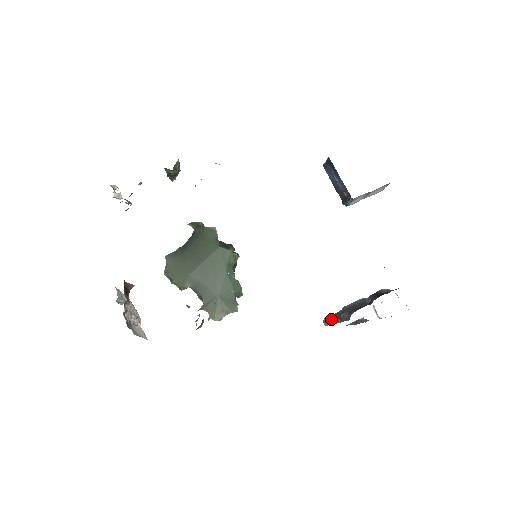
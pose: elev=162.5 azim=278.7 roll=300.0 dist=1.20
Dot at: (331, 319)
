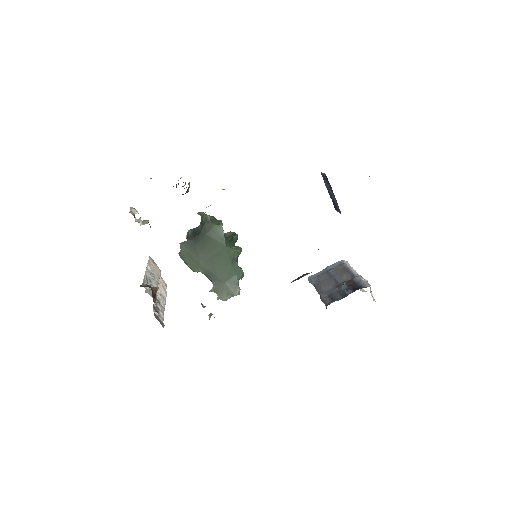
Dot at: (314, 282)
